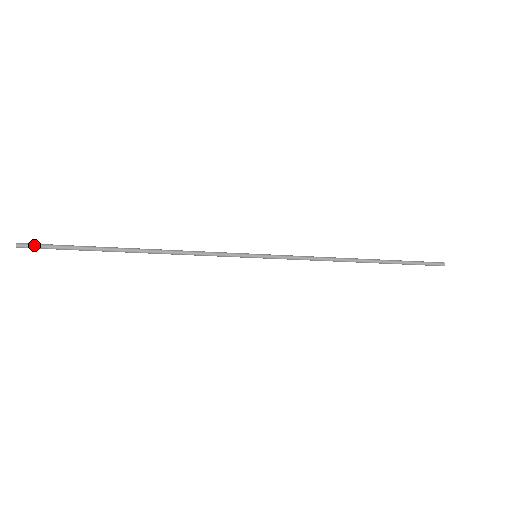
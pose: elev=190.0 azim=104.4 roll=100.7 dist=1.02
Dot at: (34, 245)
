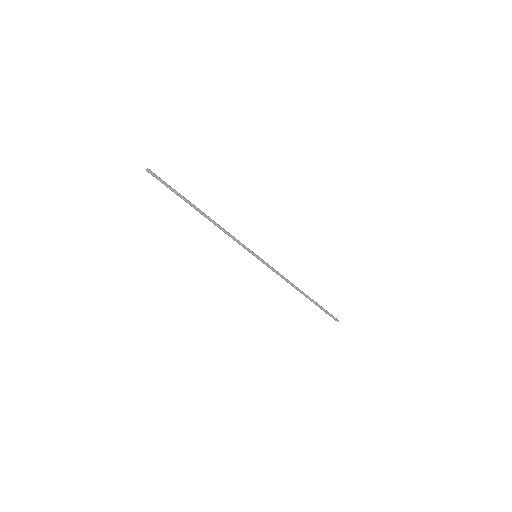
Dot at: (156, 175)
